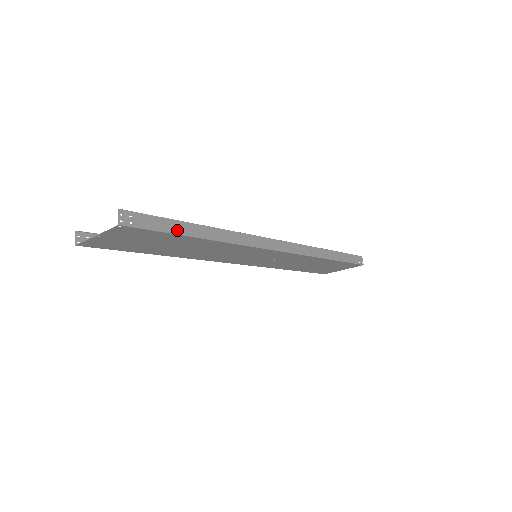
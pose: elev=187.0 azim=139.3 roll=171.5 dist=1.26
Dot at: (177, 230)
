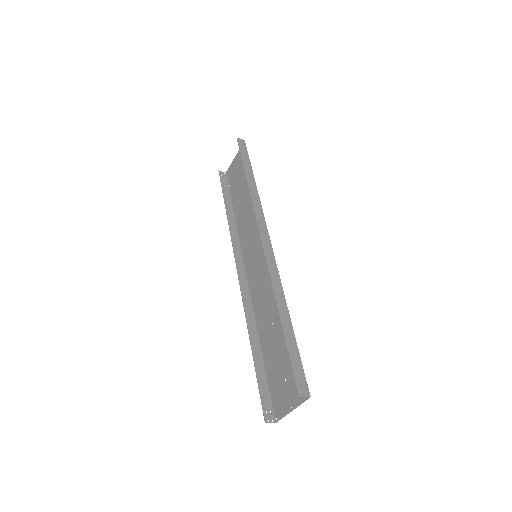
Dot at: (294, 343)
